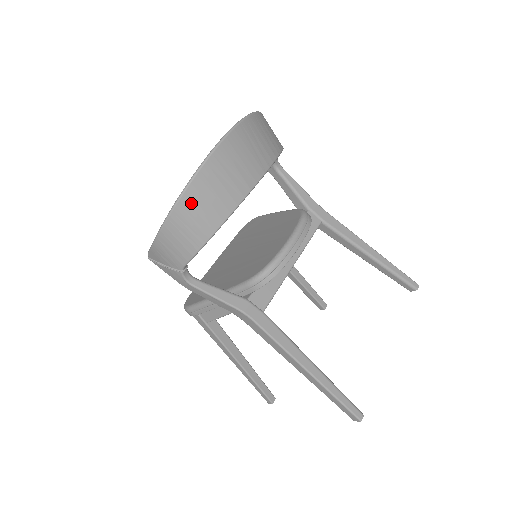
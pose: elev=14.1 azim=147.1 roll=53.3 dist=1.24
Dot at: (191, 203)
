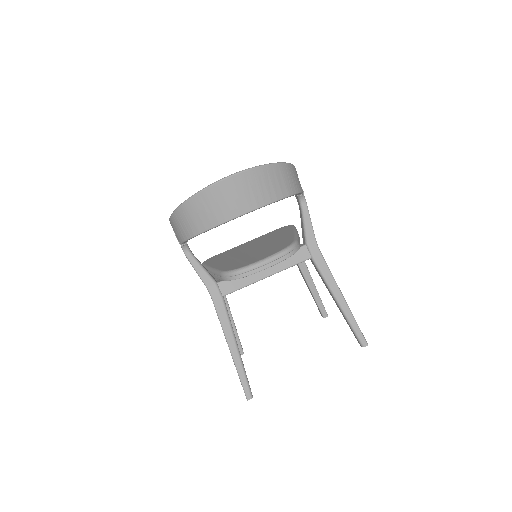
Dot at: (188, 210)
